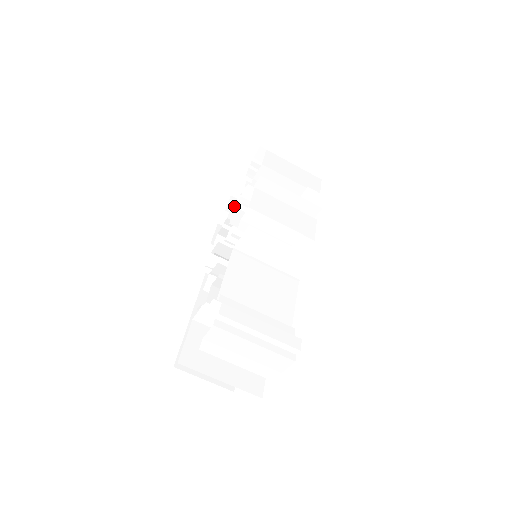
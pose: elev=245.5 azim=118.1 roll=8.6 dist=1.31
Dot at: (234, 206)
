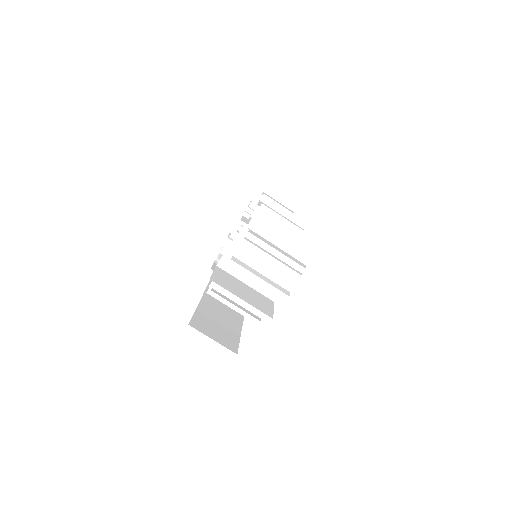
Dot at: occluded
